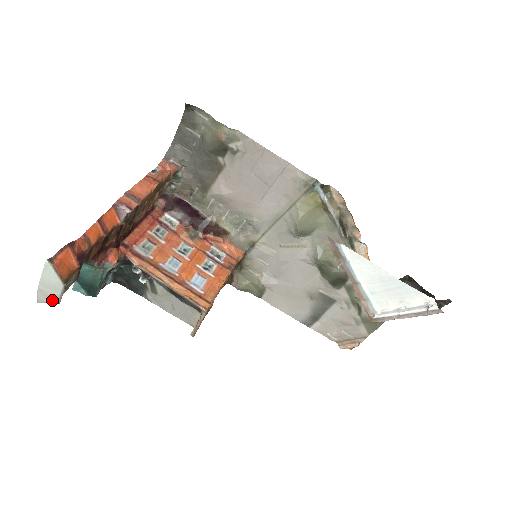
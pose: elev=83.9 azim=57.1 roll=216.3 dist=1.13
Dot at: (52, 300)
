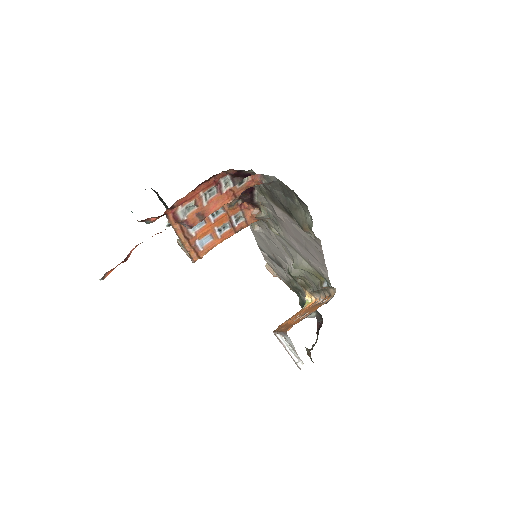
Dot at: occluded
